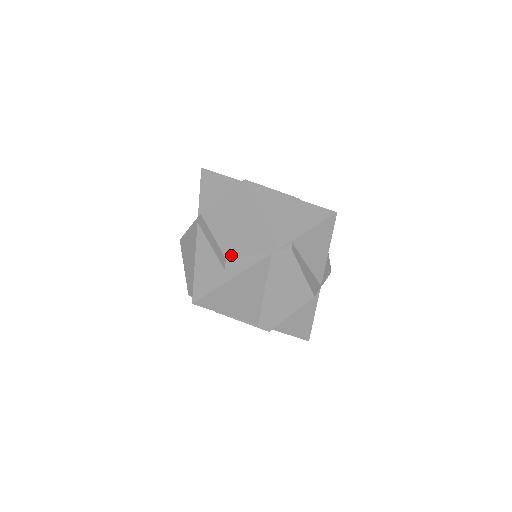
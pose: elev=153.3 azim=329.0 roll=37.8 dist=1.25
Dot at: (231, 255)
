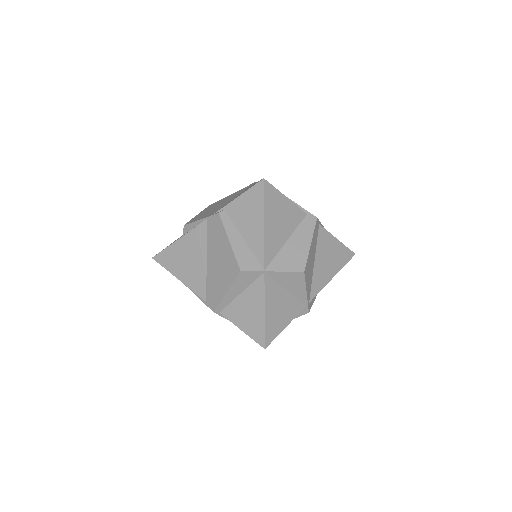
Dot at: (189, 223)
